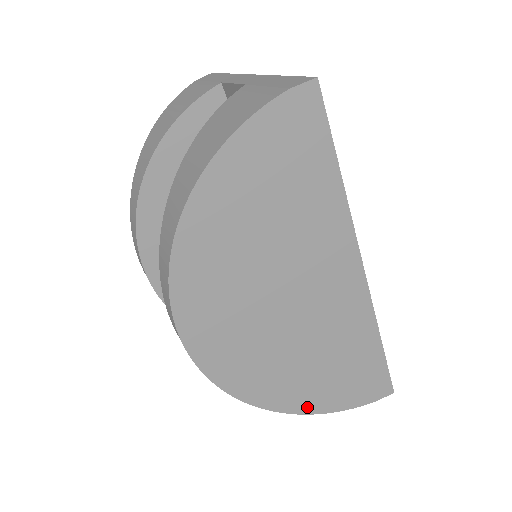
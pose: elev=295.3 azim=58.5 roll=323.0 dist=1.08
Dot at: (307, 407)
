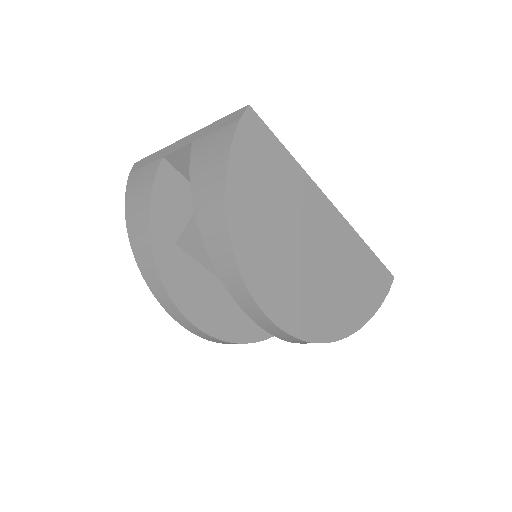
Dot at: (360, 321)
